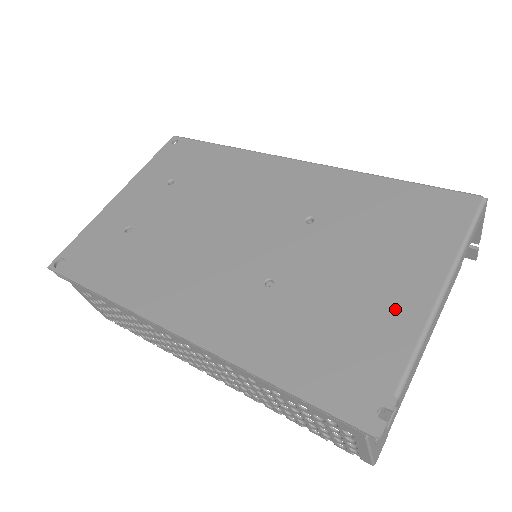
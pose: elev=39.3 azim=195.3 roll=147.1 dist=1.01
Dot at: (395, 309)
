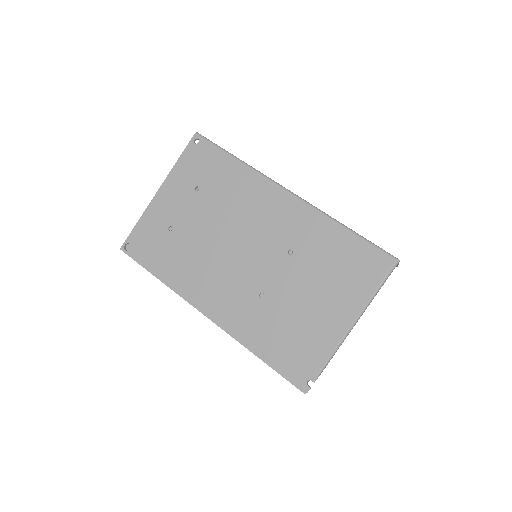
Dot at: (327, 329)
